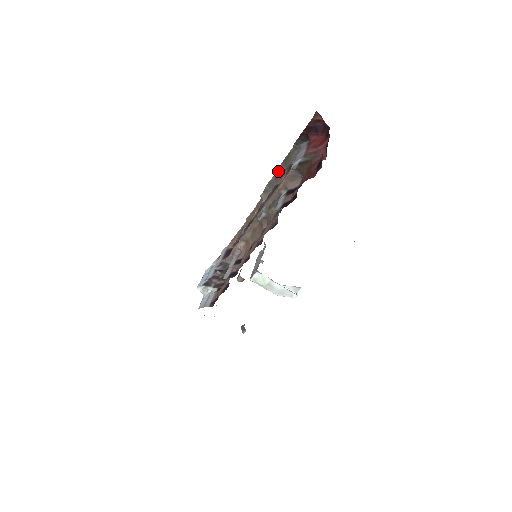
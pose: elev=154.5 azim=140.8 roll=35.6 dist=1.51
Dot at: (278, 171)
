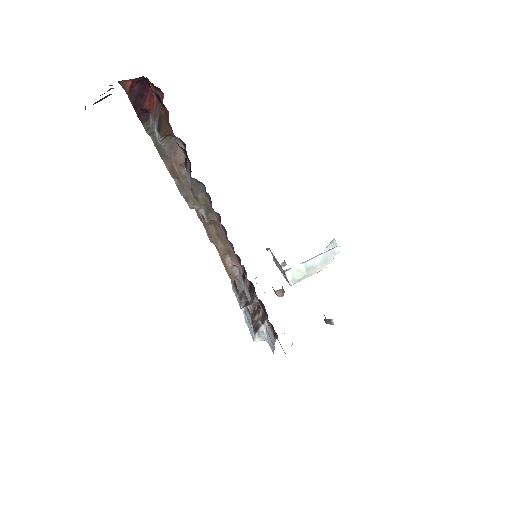
Dot at: (170, 170)
